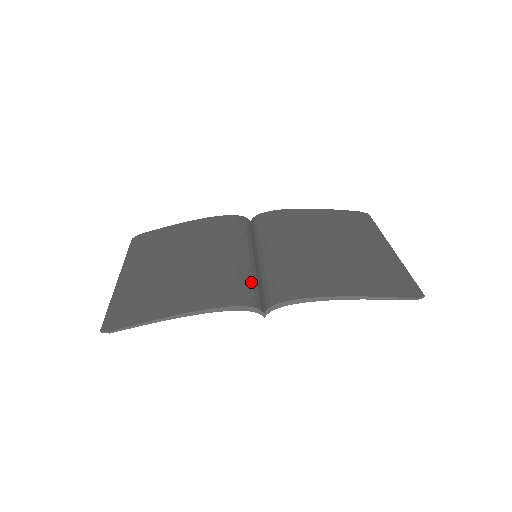
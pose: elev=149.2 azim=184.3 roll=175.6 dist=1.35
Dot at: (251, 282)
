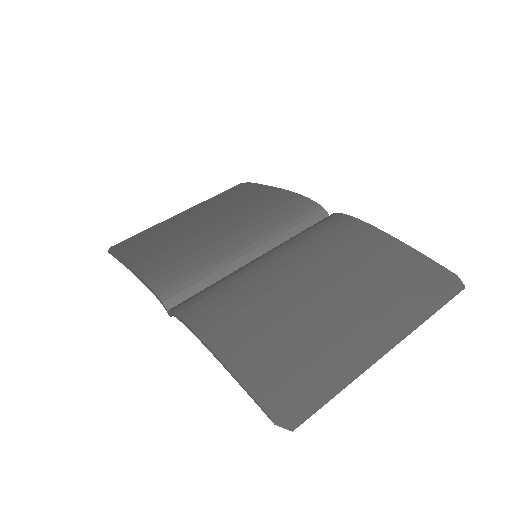
Dot at: (201, 277)
